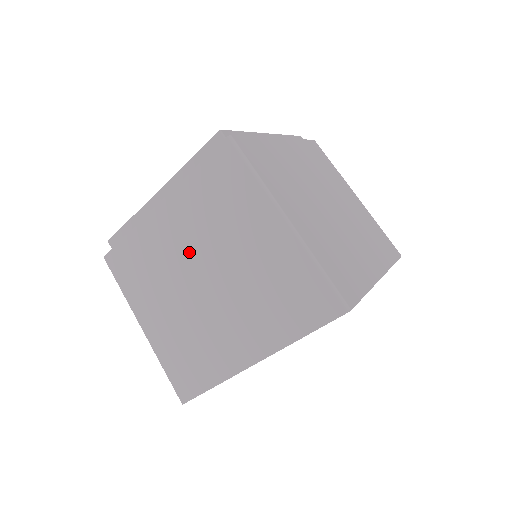
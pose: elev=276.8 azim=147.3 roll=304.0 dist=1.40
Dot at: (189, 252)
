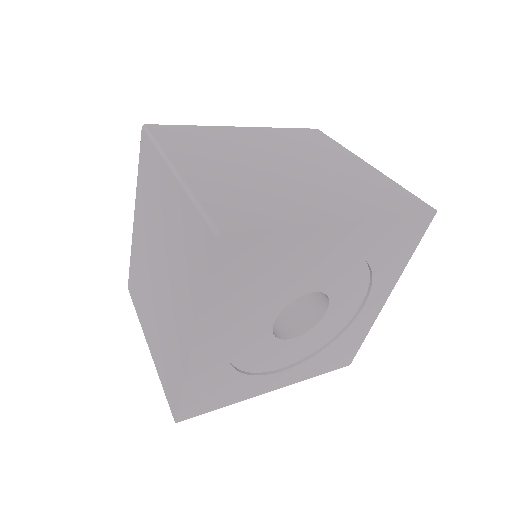
Dot at: (270, 151)
